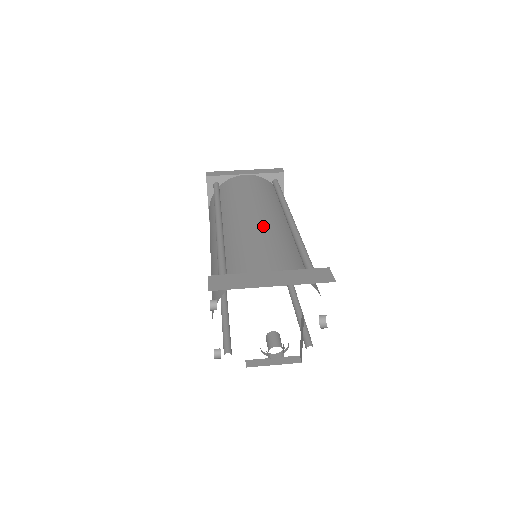
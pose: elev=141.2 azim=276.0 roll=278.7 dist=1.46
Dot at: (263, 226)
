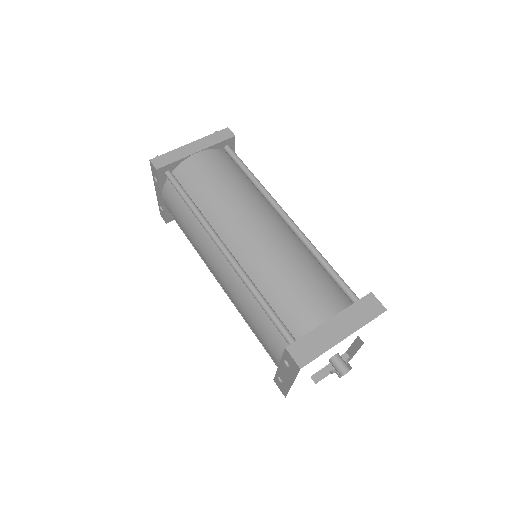
Dot at: (279, 248)
